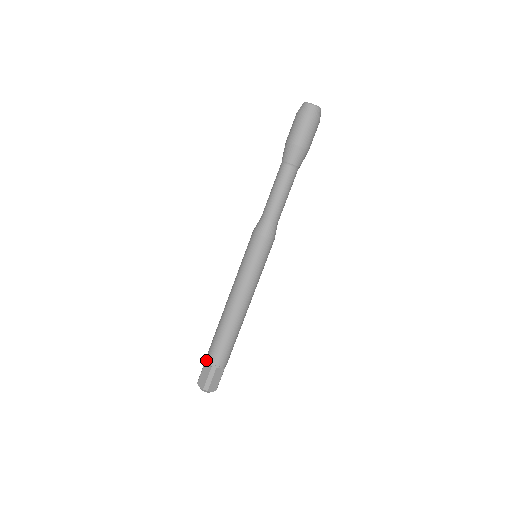
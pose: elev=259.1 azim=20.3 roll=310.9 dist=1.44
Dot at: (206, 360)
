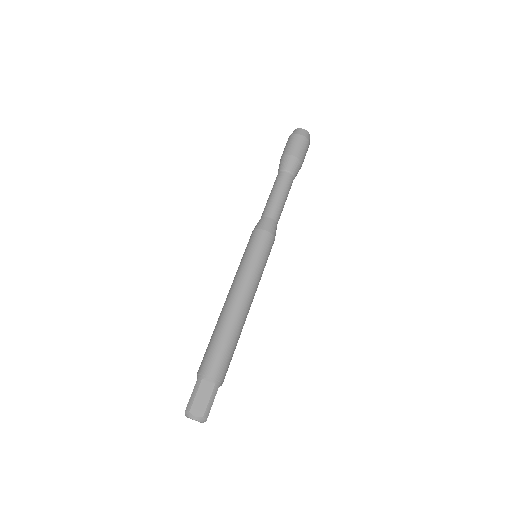
Dot at: (205, 377)
